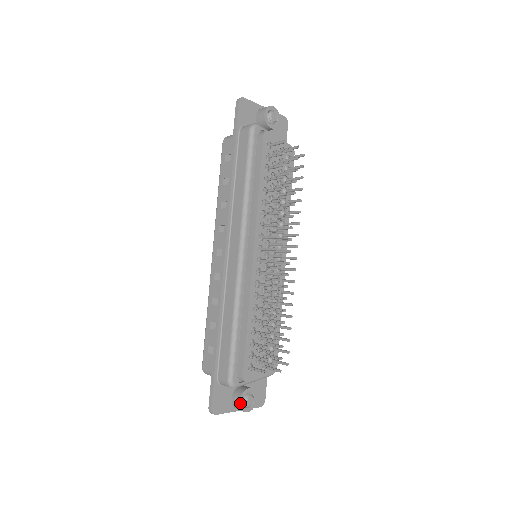
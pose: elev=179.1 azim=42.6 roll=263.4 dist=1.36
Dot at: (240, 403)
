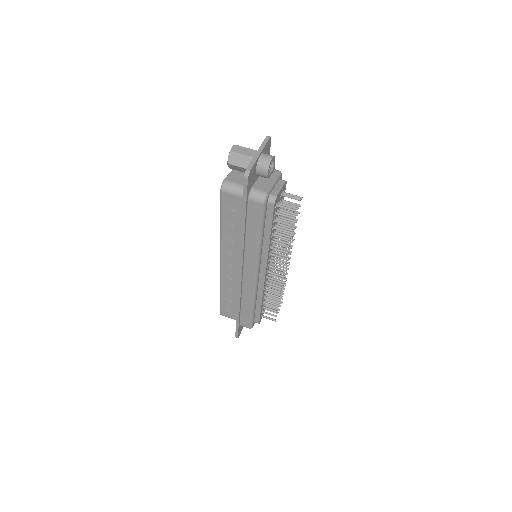
Dot at: occluded
